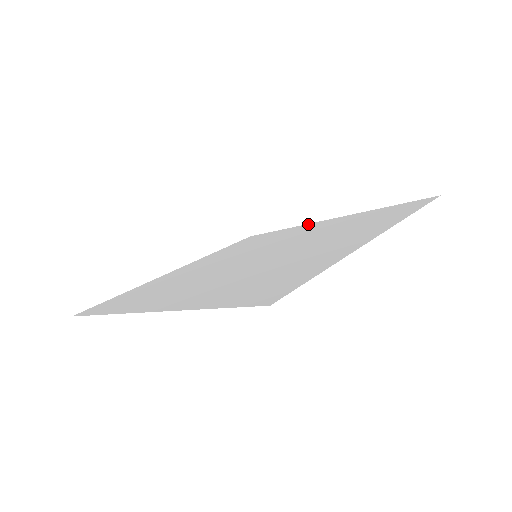
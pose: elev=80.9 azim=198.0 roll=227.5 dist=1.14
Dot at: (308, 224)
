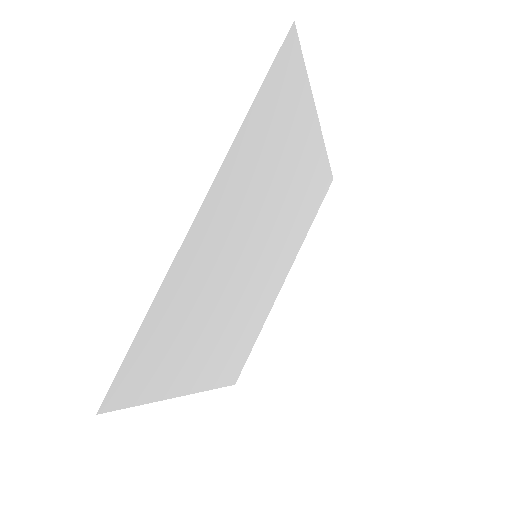
Dot at: (274, 300)
